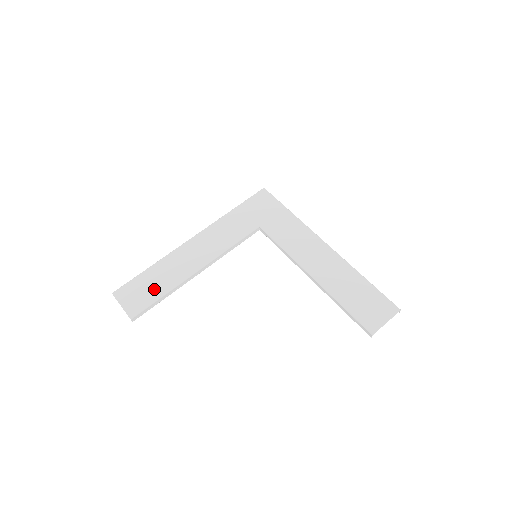
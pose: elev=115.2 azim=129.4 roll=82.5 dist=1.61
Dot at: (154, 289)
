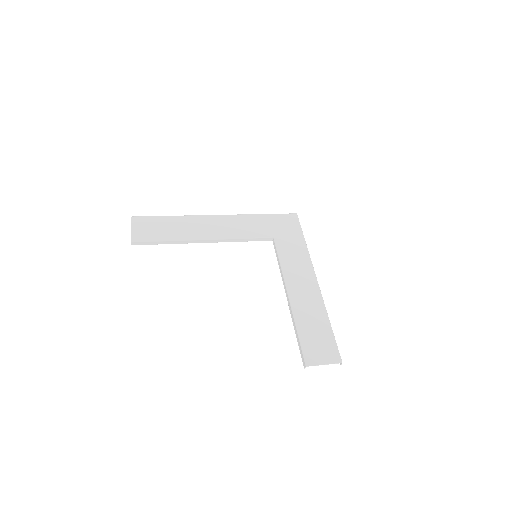
Dot at: (163, 232)
